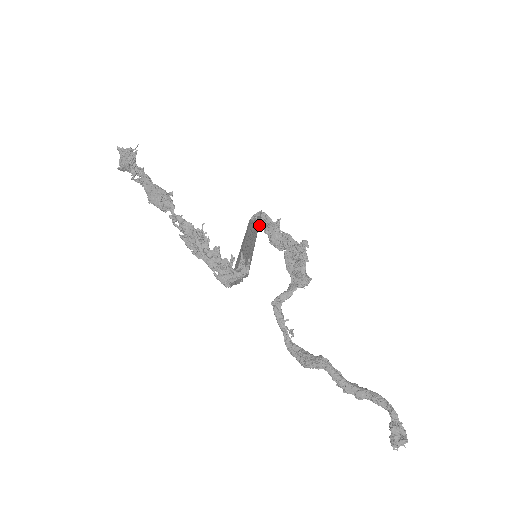
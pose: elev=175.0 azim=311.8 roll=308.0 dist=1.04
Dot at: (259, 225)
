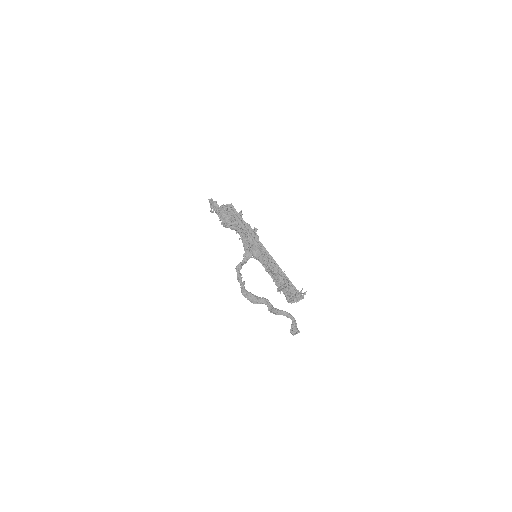
Dot at: occluded
